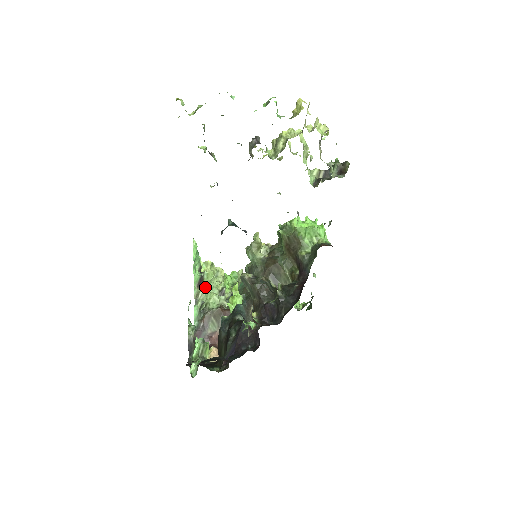
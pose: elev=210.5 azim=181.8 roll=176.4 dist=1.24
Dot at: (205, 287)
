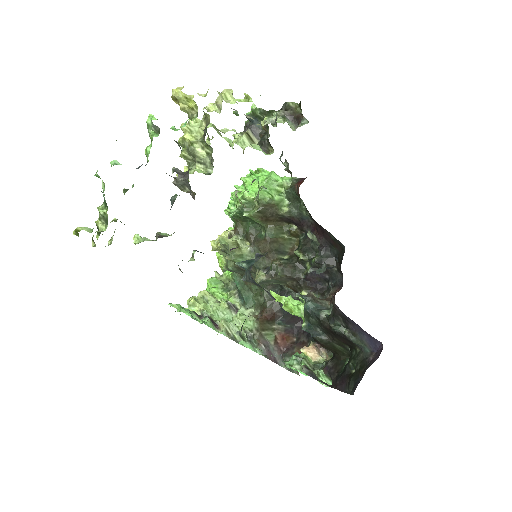
Dot at: (224, 322)
